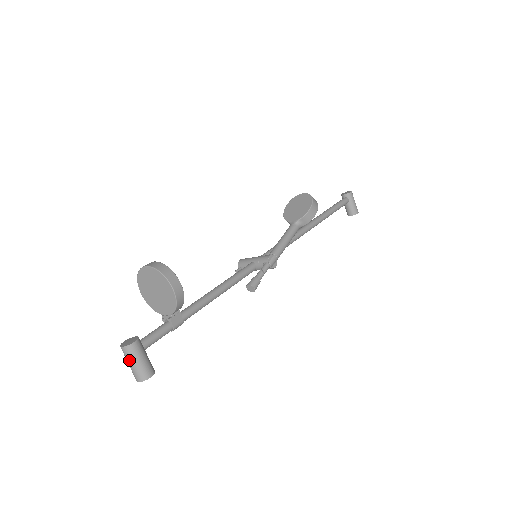
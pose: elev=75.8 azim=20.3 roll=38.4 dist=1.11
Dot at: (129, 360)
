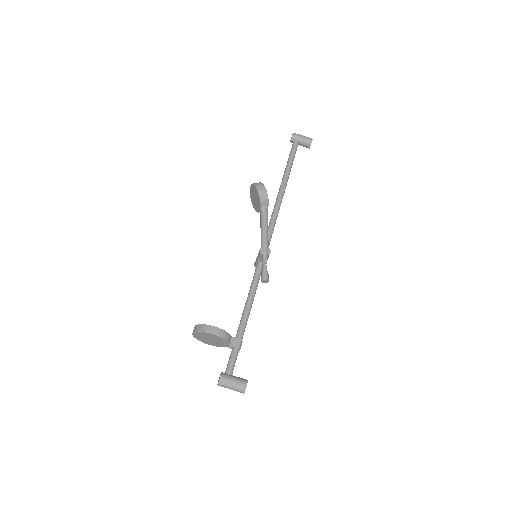
Dot at: occluded
